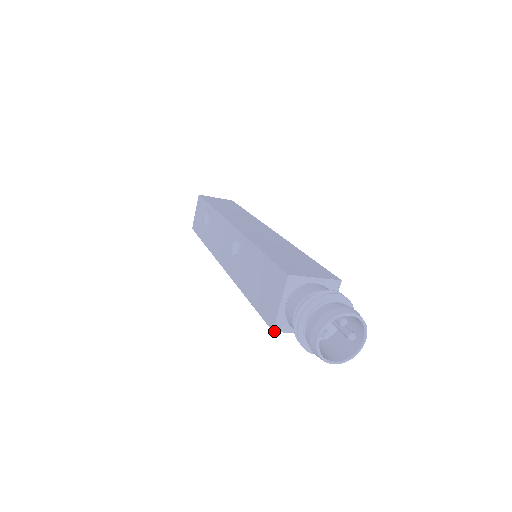
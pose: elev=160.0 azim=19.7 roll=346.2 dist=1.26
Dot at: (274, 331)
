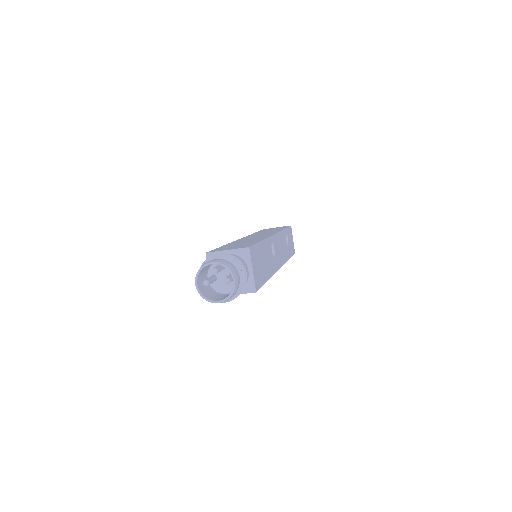
Dot at: occluded
